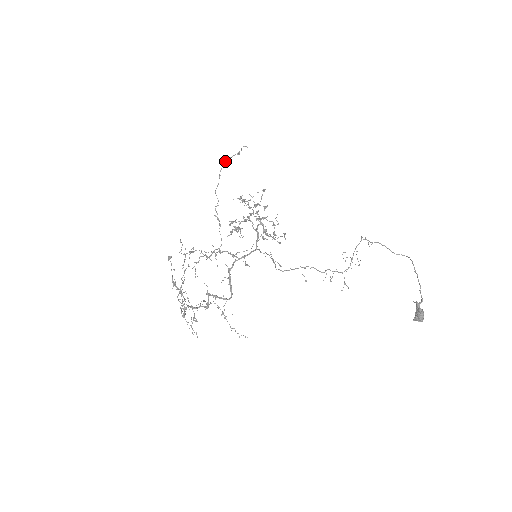
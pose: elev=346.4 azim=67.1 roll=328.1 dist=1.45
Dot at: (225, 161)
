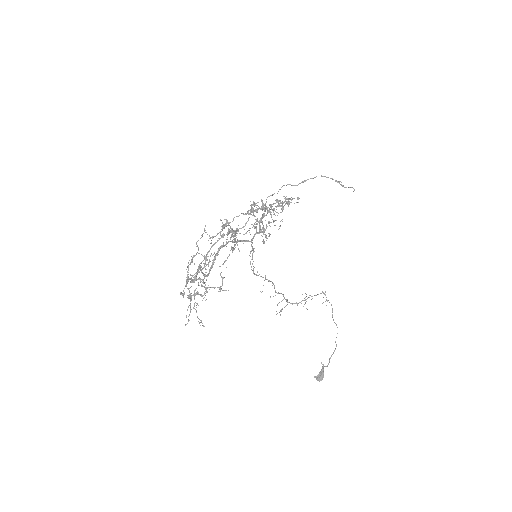
Dot at: occluded
